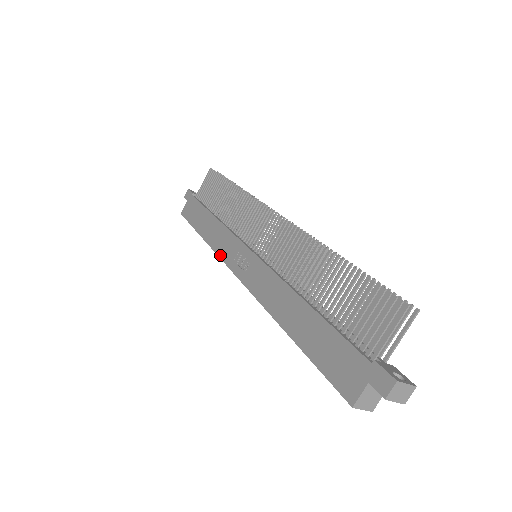
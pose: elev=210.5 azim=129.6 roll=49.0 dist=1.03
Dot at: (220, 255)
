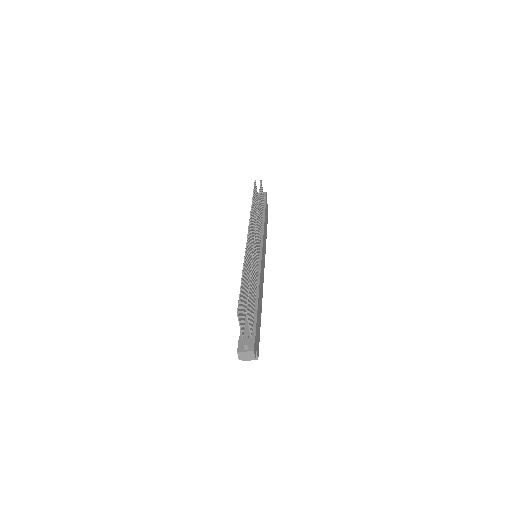
Dot at: occluded
